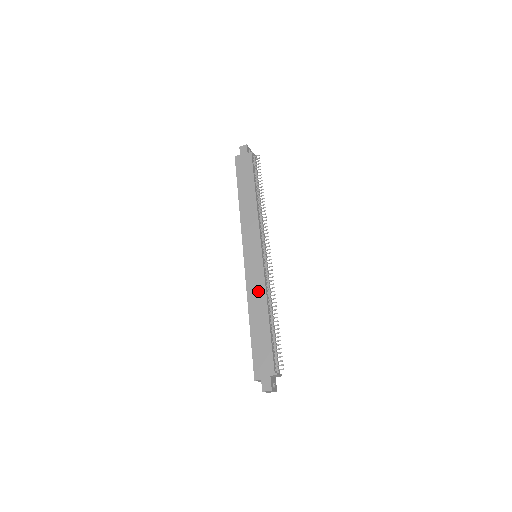
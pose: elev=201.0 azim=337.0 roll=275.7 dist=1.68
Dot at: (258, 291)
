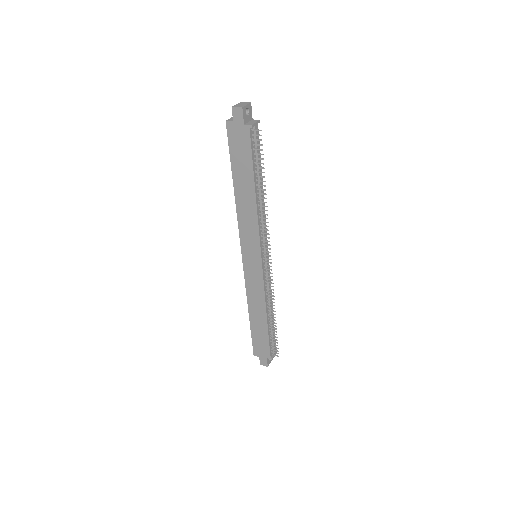
Dot at: (257, 295)
